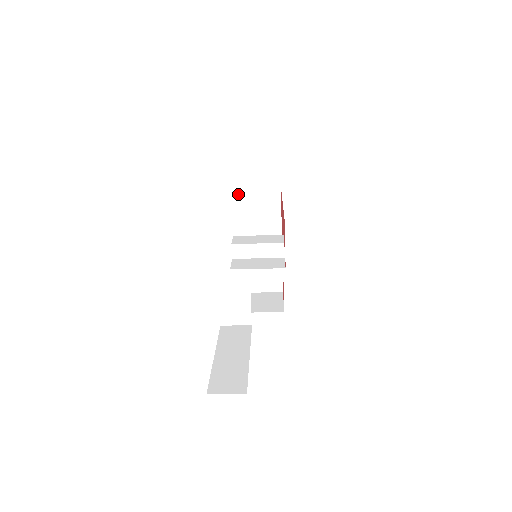
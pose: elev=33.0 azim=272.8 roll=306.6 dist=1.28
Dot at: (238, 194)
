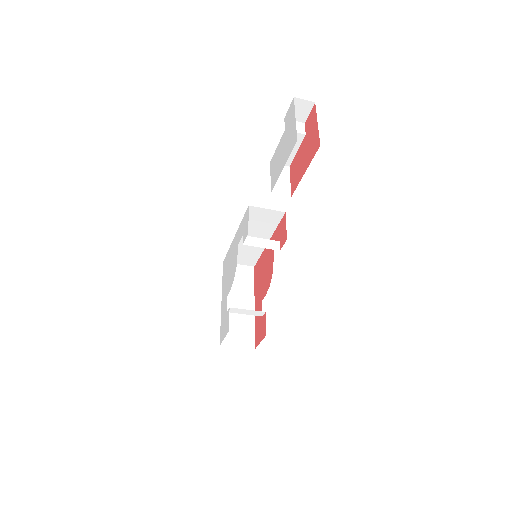
Dot at: (223, 266)
